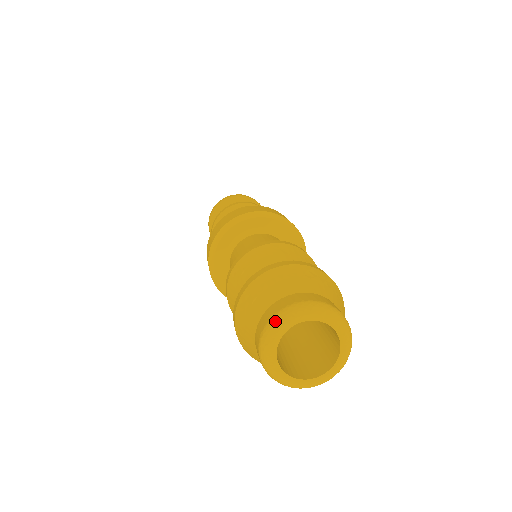
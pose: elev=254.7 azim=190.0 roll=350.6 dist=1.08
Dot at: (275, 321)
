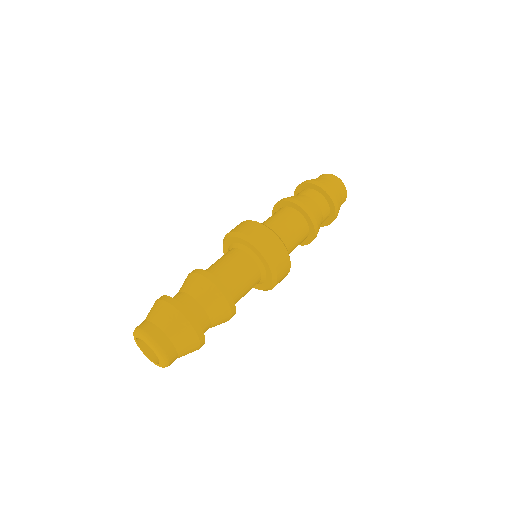
Dot at: (135, 331)
